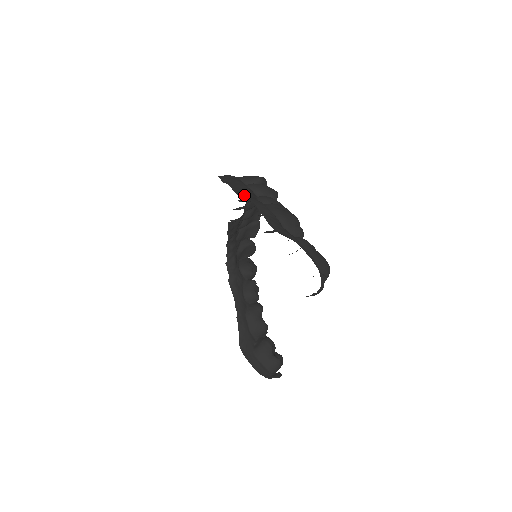
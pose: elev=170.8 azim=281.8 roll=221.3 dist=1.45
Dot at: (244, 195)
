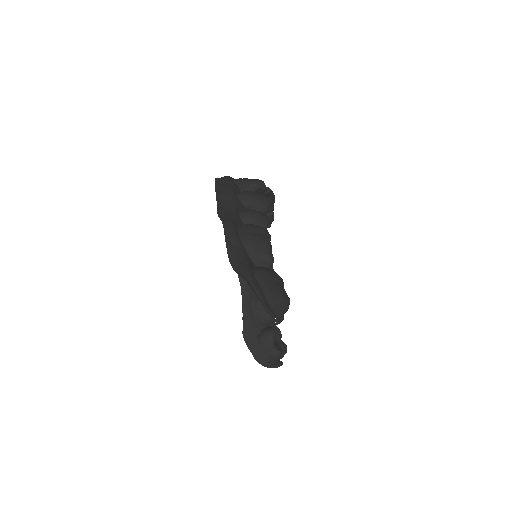
Dot at: (224, 212)
